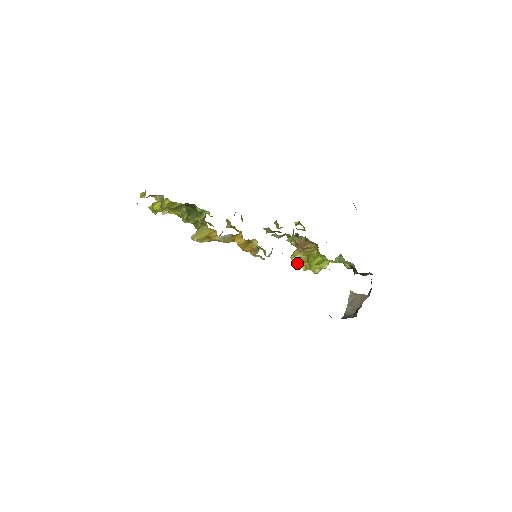
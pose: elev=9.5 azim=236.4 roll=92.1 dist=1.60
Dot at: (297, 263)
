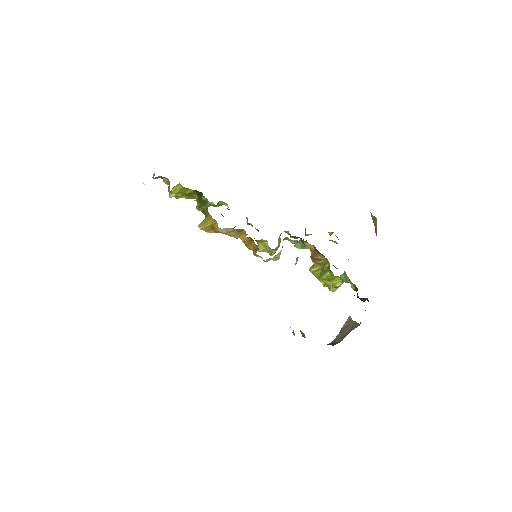
Dot at: (315, 276)
